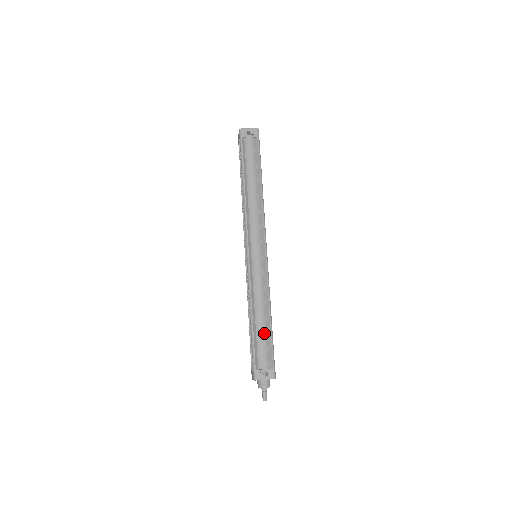
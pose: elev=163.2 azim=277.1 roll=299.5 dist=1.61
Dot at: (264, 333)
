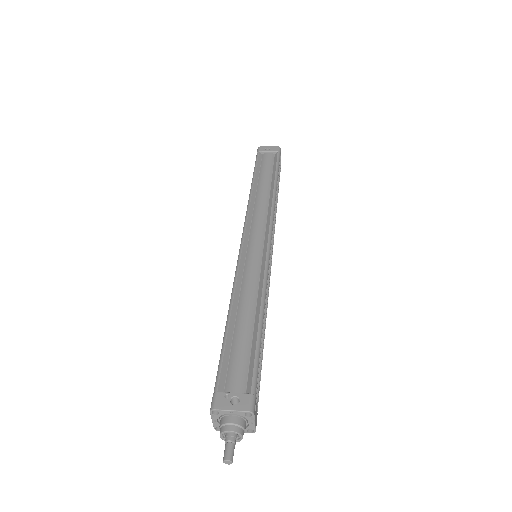
Dot at: (246, 339)
